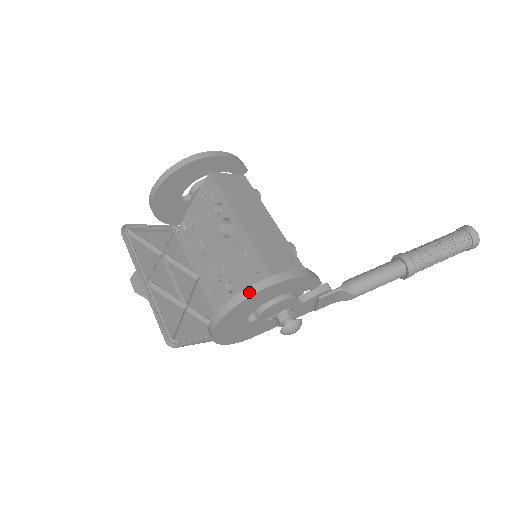
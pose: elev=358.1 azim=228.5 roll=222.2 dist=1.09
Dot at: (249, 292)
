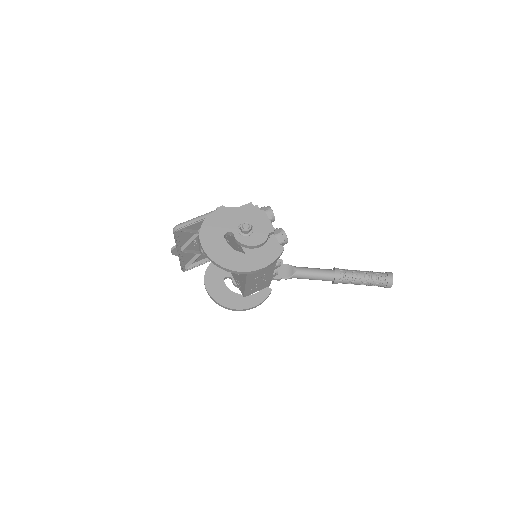
Dot at: (224, 307)
